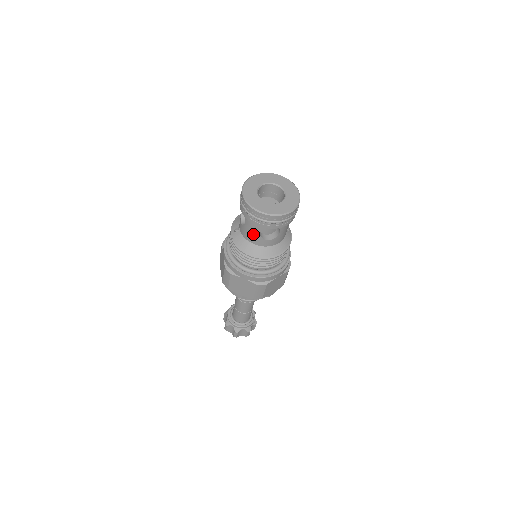
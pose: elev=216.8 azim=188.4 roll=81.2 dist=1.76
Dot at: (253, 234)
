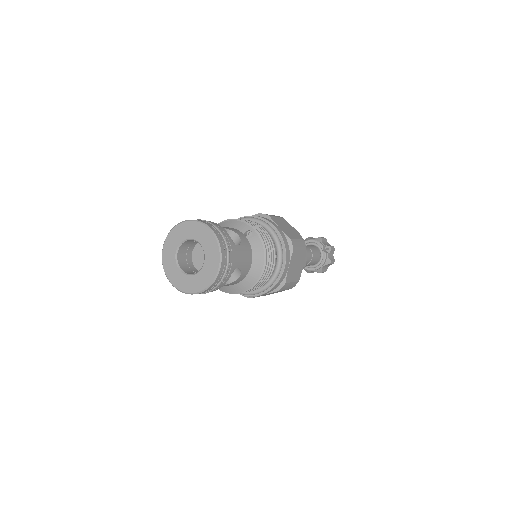
Dot at: occluded
